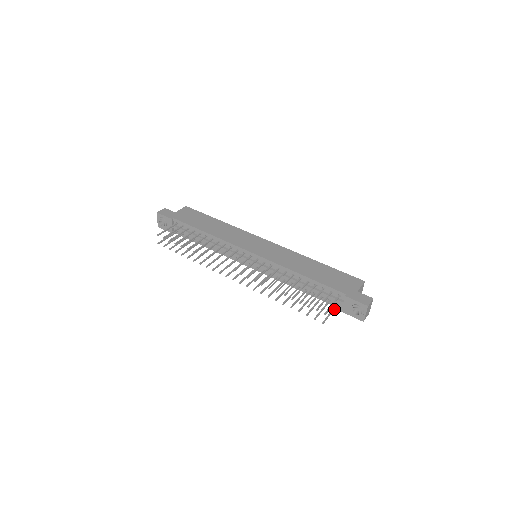
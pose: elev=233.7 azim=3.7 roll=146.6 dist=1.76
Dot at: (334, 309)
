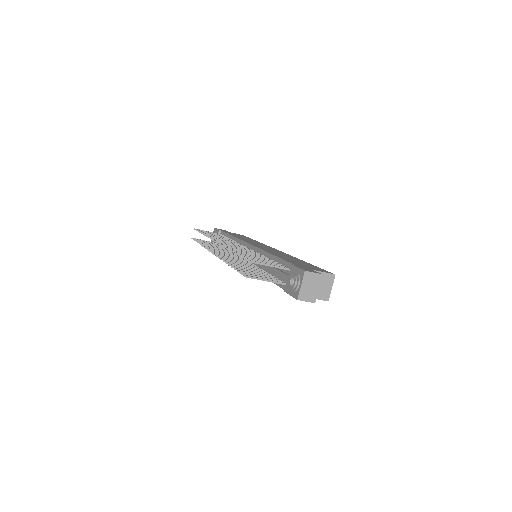
Dot at: (275, 282)
